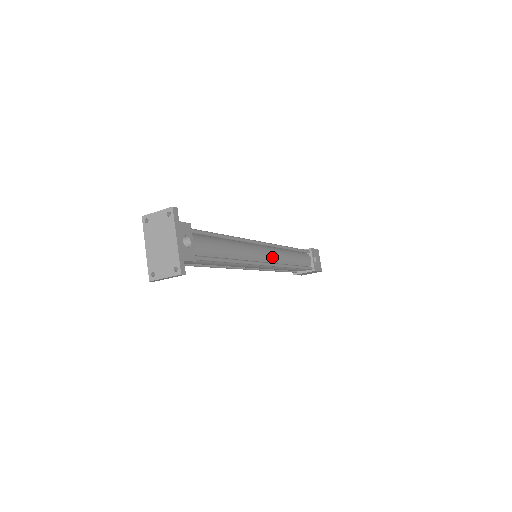
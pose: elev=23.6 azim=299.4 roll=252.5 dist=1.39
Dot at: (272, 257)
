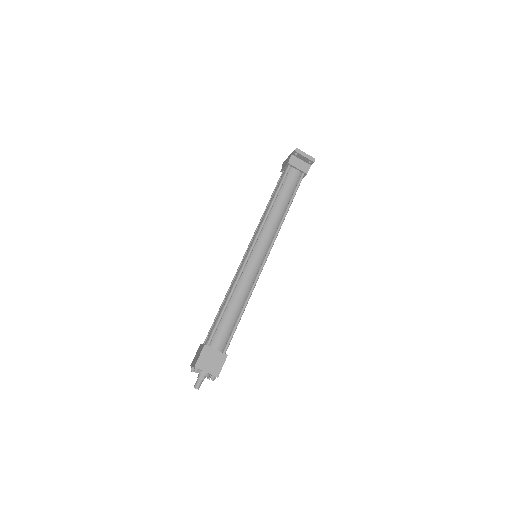
Dot at: occluded
